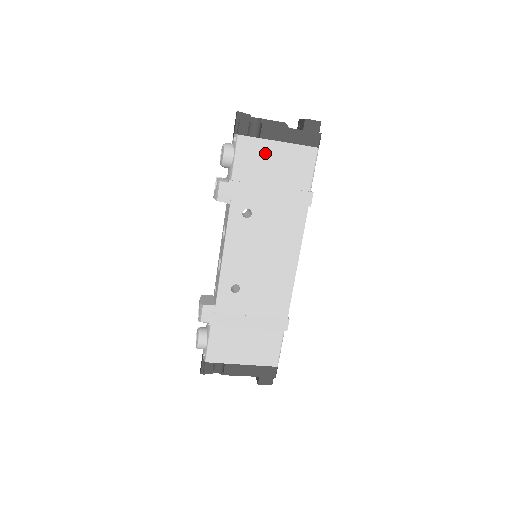
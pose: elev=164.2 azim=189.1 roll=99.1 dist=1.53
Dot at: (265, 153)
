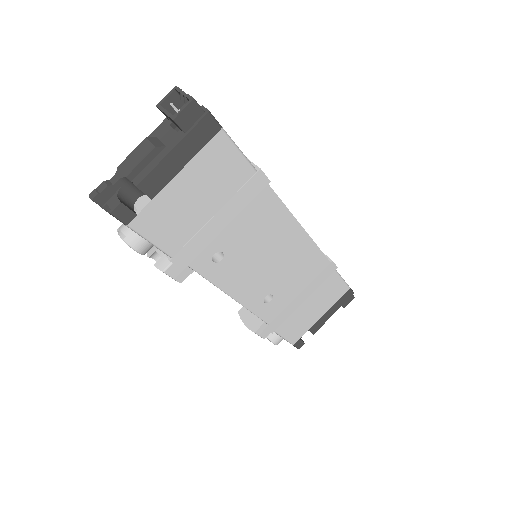
Dot at: (174, 203)
